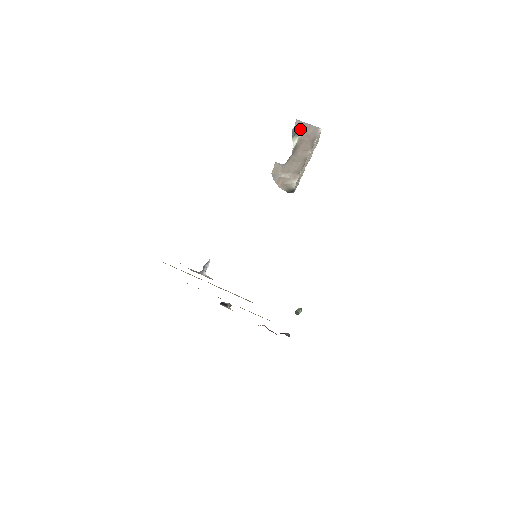
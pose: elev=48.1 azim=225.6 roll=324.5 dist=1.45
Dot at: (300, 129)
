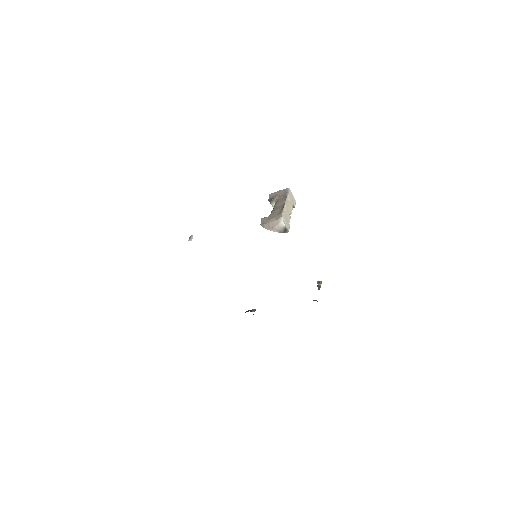
Dot at: (274, 196)
